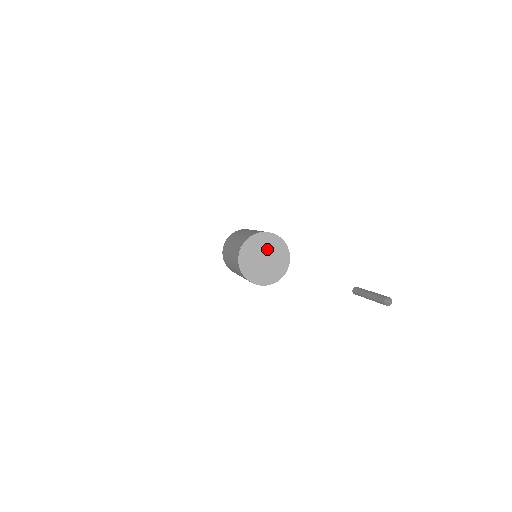
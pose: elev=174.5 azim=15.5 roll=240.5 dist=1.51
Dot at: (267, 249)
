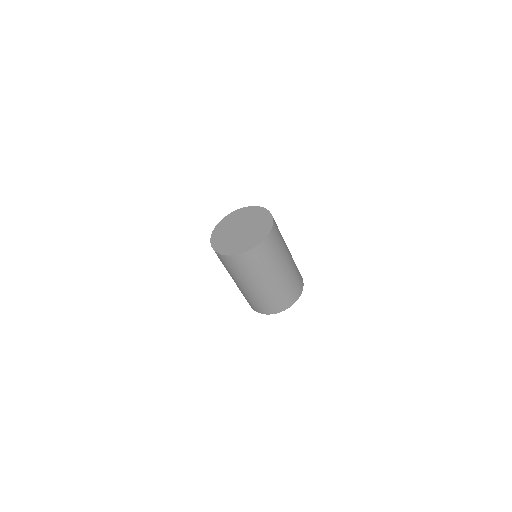
Dot at: (249, 221)
